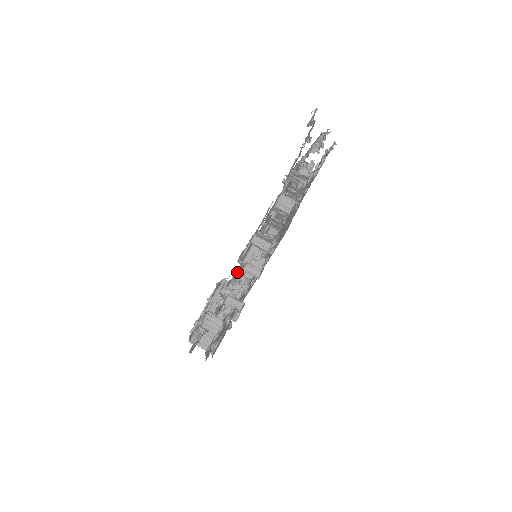
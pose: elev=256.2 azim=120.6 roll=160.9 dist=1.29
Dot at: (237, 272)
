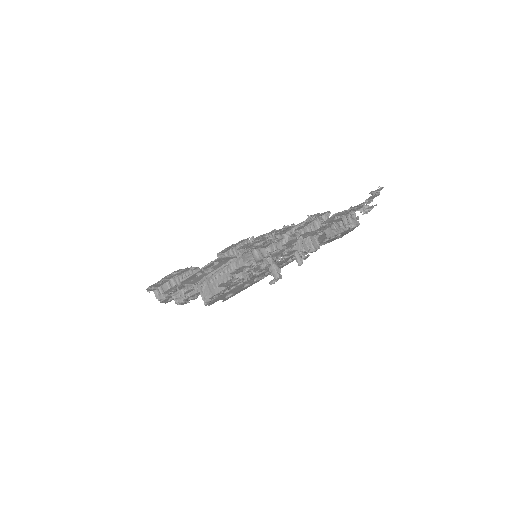
Dot at: (284, 253)
